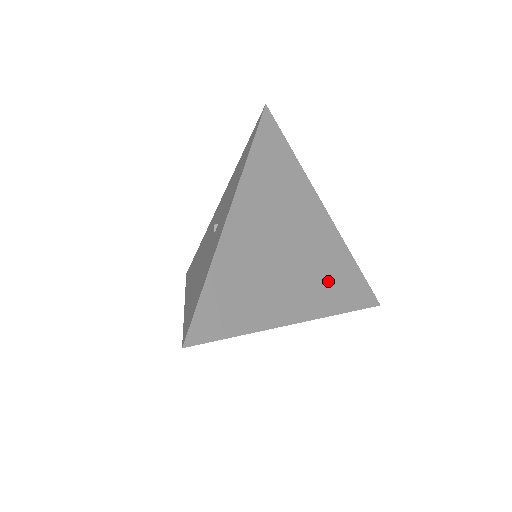
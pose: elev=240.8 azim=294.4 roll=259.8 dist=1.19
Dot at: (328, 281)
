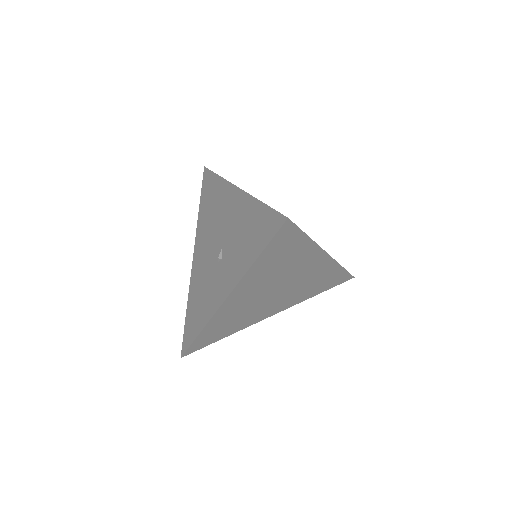
Dot at: (308, 289)
